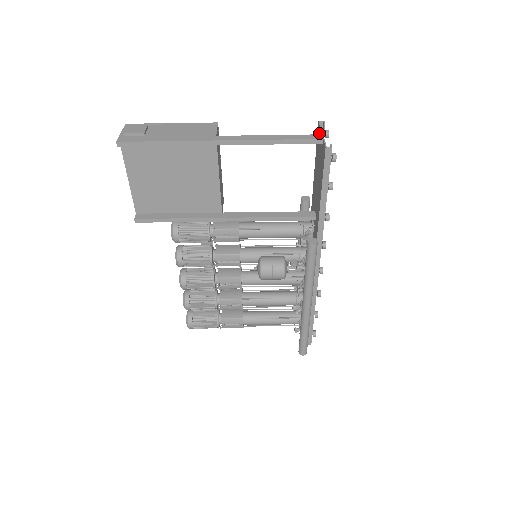
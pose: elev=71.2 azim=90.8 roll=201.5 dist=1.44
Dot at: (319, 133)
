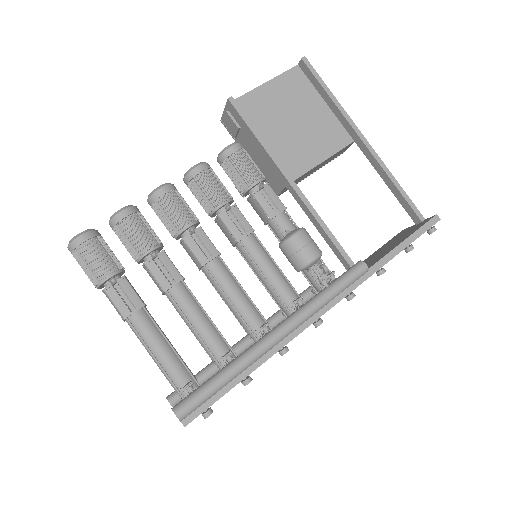
Dot at: (405, 230)
